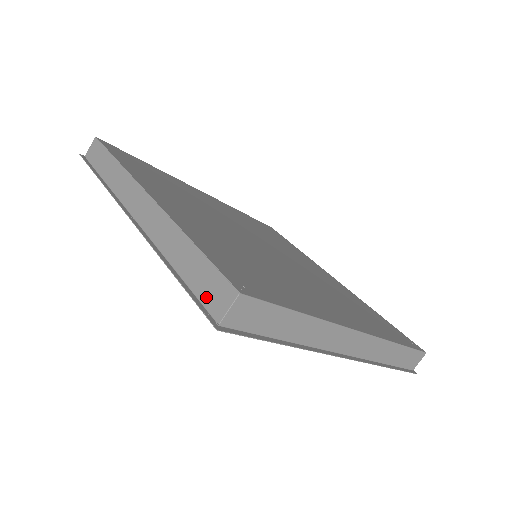
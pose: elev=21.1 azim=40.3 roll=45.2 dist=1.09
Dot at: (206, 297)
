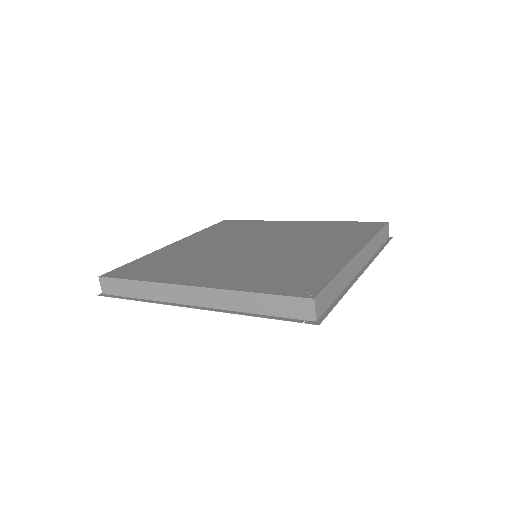
Dot at: (294, 314)
